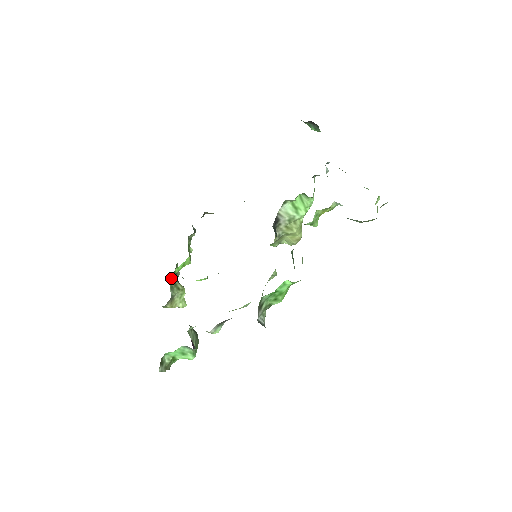
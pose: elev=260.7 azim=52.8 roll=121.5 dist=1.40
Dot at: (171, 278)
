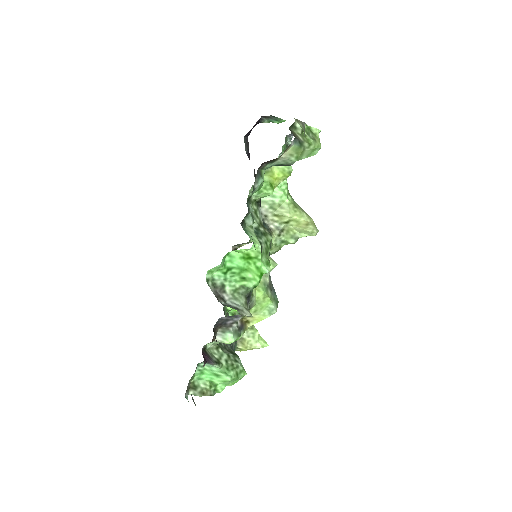
Dot at: occluded
